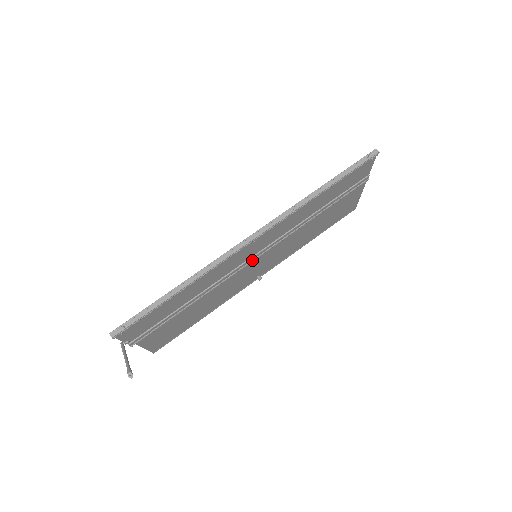
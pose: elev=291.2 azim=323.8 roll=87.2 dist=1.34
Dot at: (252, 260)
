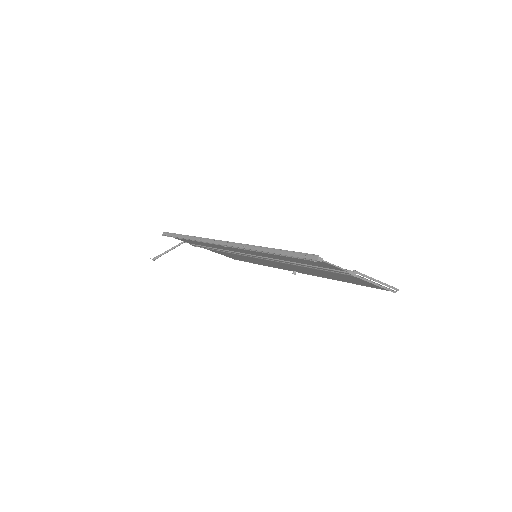
Dot at: (253, 256)
